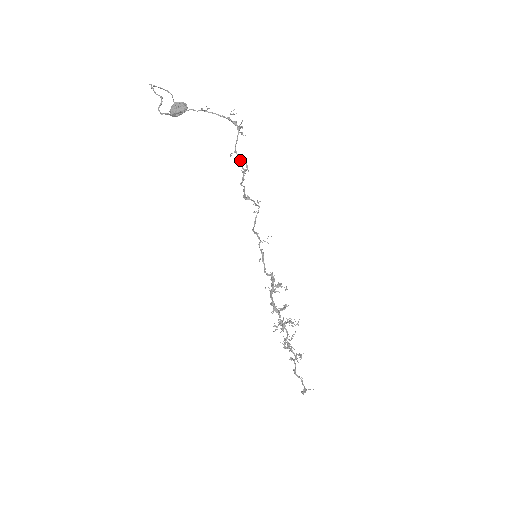
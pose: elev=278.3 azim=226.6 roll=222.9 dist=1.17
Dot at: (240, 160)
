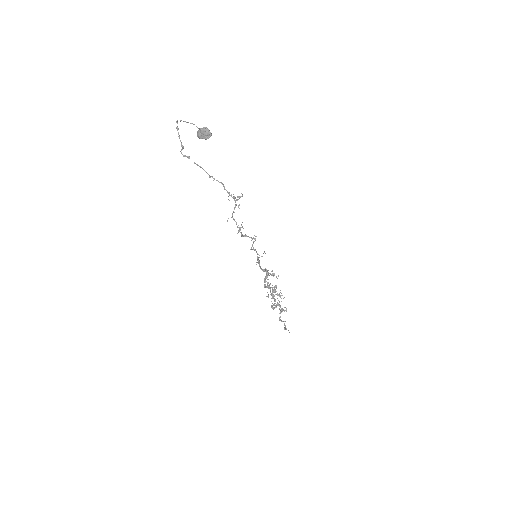
Dot at: (236, 223)
